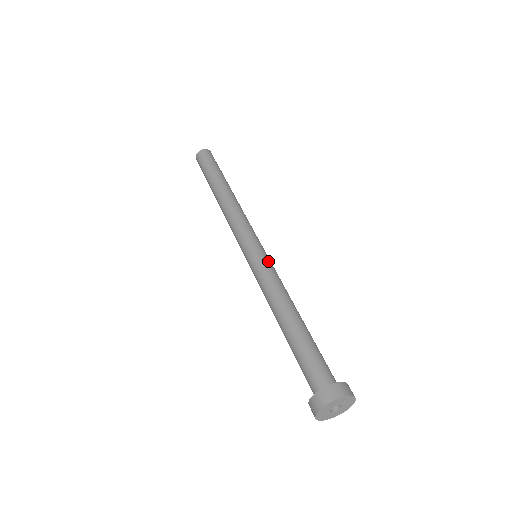
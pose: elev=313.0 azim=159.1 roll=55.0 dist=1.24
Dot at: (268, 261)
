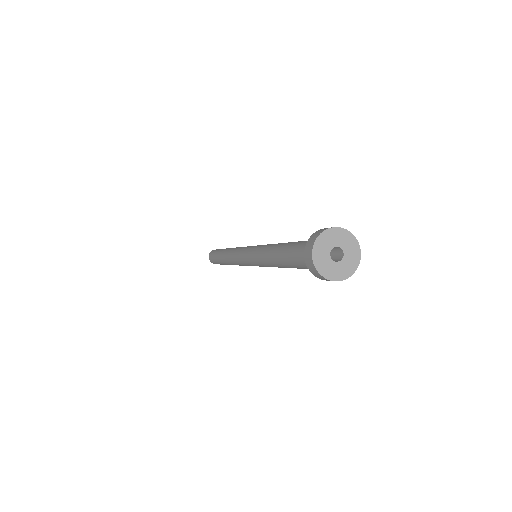
Dot at: occluded
